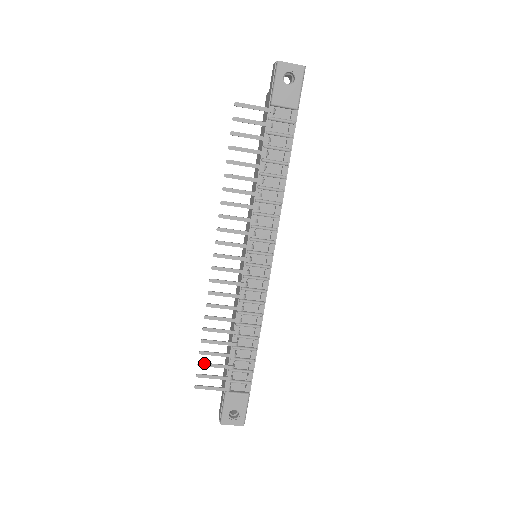
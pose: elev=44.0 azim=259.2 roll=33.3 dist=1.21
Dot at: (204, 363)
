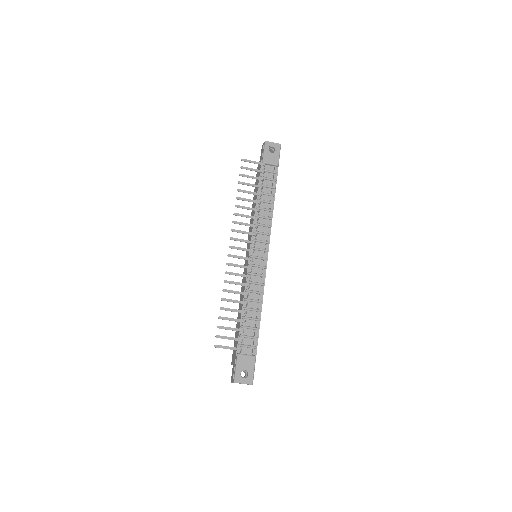
Dot at: (222, 326)
